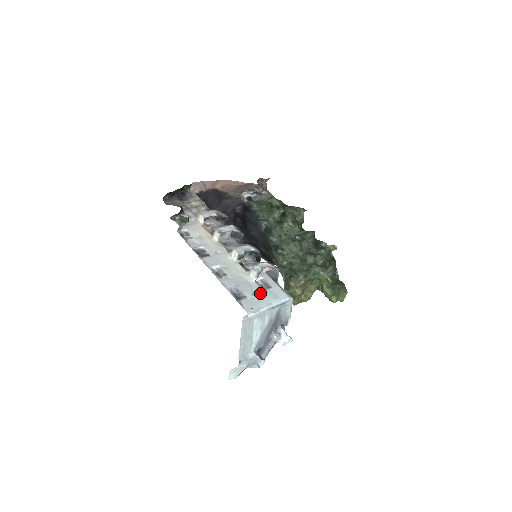
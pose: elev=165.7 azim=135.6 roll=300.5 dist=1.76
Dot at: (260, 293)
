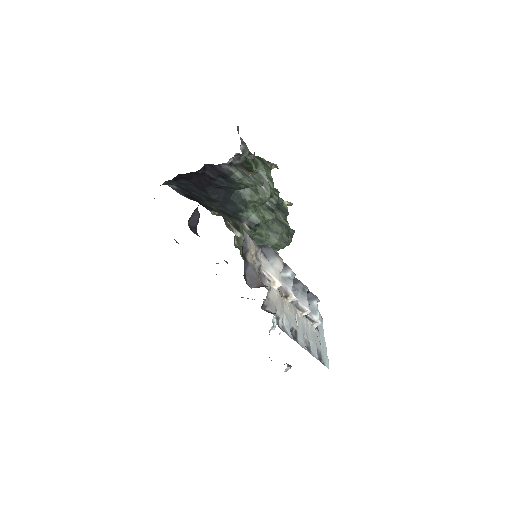
Dot at: (320, 336)
